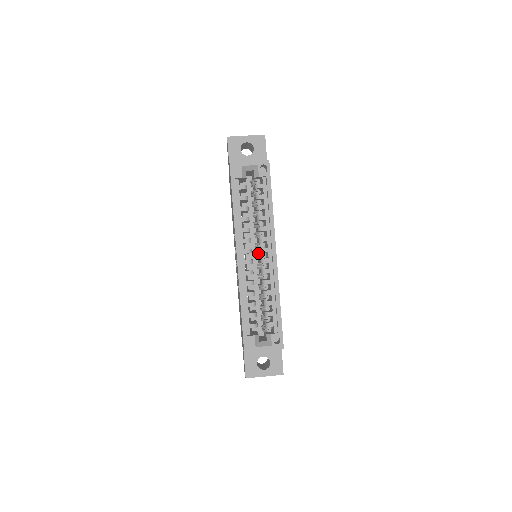
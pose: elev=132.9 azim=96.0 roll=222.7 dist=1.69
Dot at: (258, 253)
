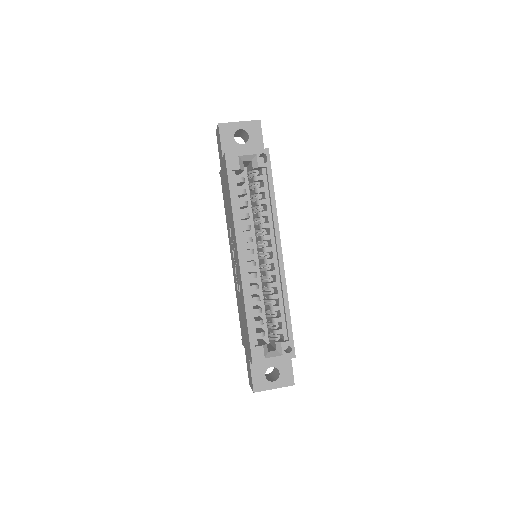
Dot at: (261, 253)
